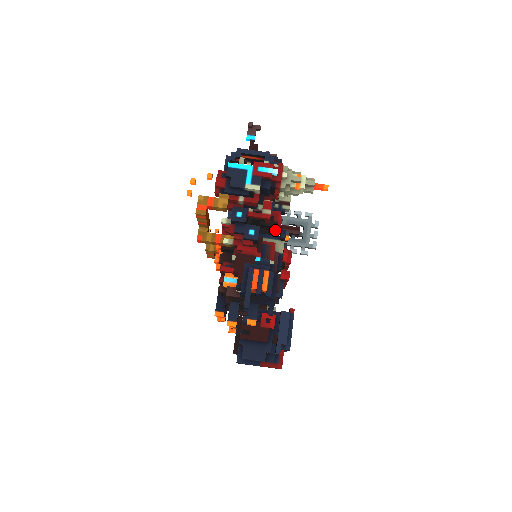
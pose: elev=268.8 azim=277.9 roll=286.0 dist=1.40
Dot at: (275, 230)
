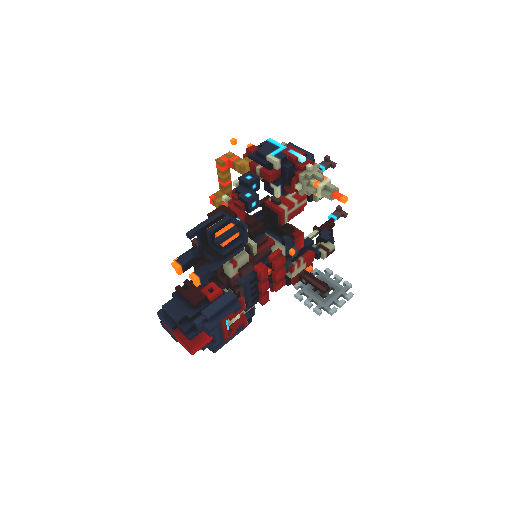
Dot at: occluded
